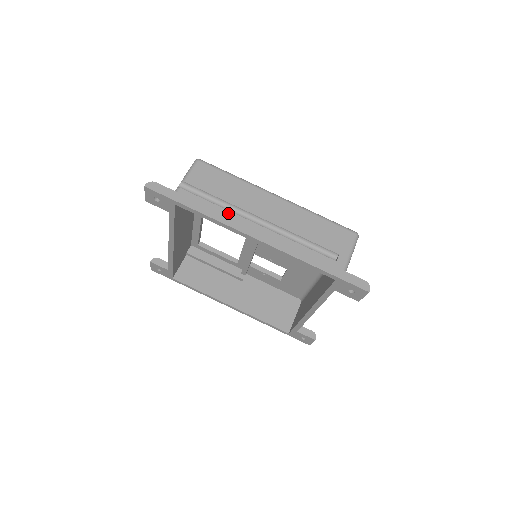
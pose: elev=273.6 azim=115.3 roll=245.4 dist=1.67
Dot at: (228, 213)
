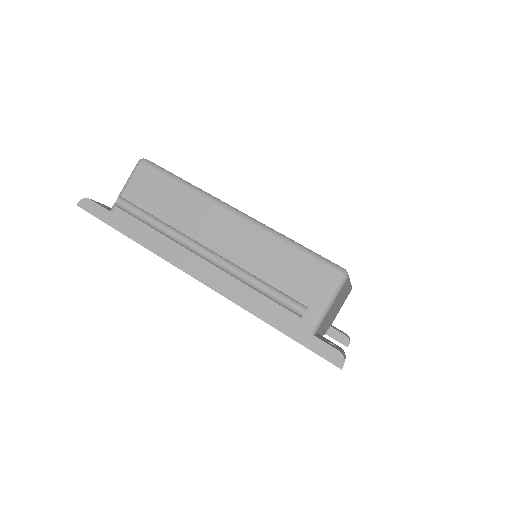
Dot at: (167, 241)
